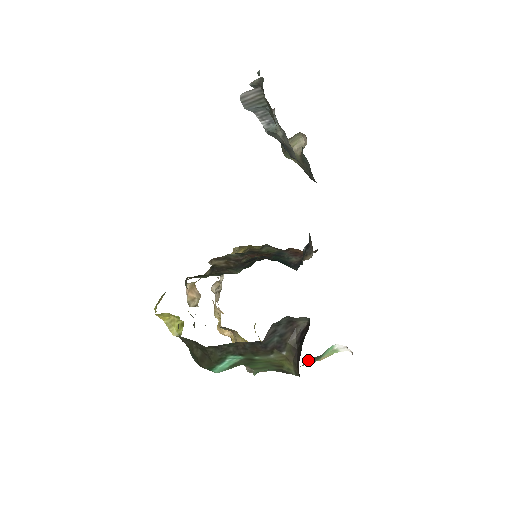
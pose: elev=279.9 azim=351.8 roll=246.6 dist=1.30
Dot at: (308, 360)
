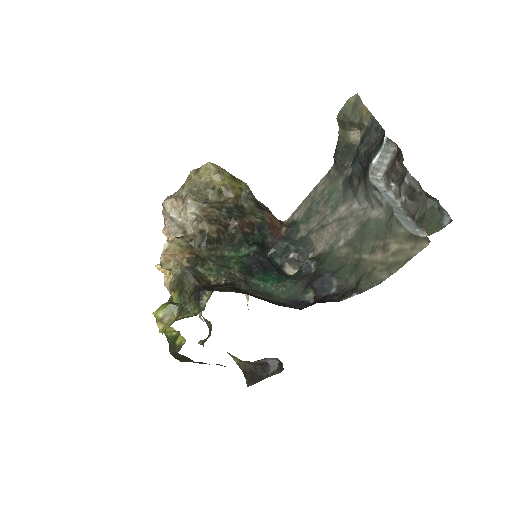
Dot at: occluded
